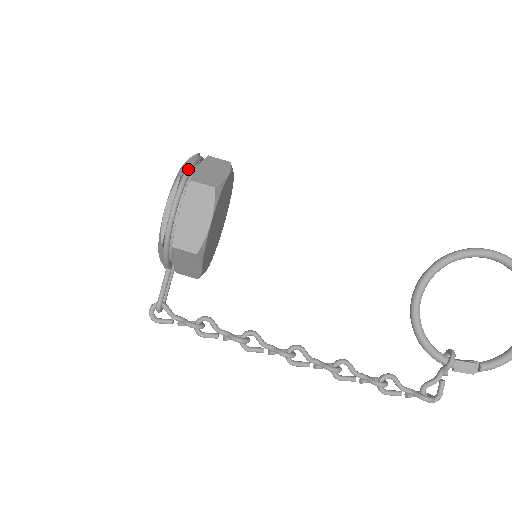
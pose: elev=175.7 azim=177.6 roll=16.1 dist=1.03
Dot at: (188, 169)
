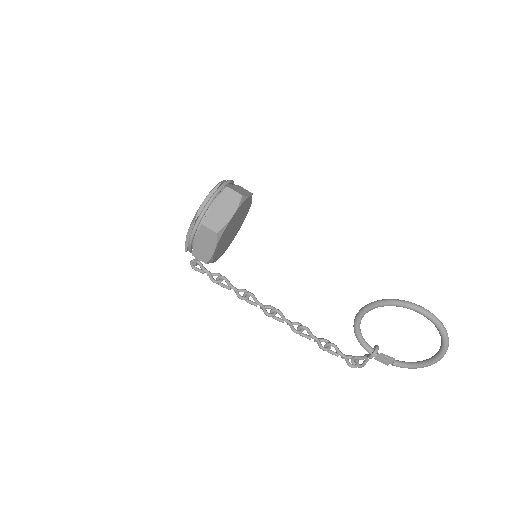
Dot at: (203, 212)
